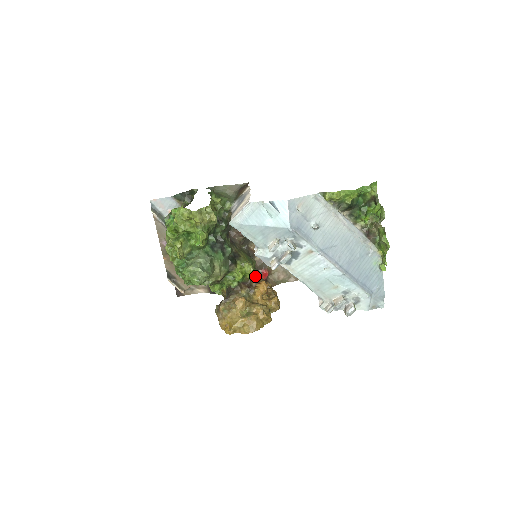
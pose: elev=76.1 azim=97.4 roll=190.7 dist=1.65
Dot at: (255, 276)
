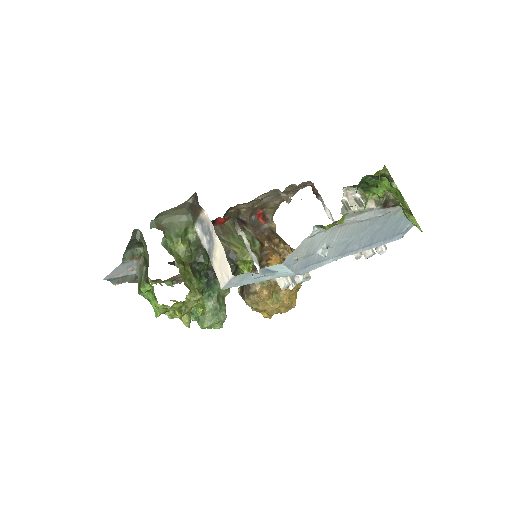
Dot at: (259, 250)
